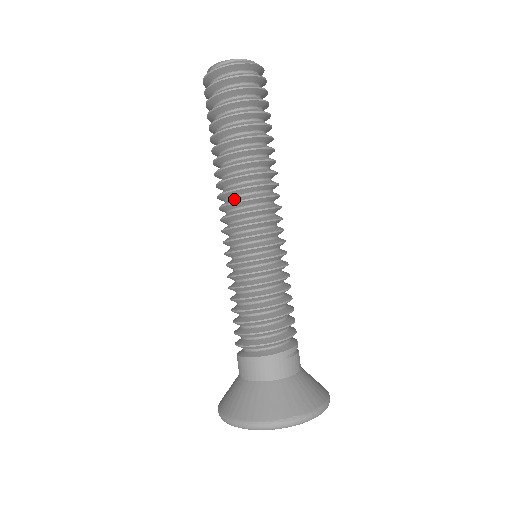
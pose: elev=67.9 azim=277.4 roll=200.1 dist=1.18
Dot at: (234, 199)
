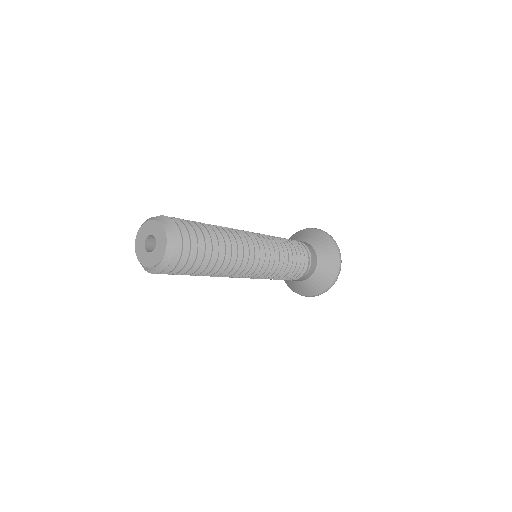
Dot at: occluded
